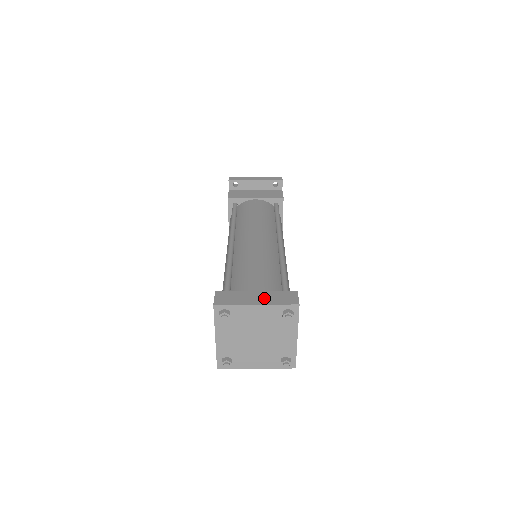
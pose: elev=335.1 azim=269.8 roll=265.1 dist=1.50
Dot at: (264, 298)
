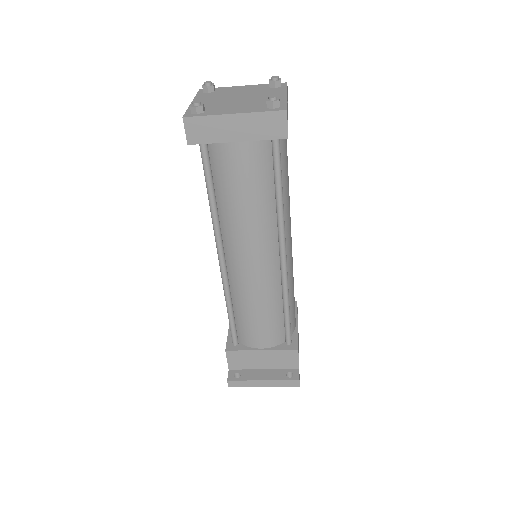
Dot at: occluded
